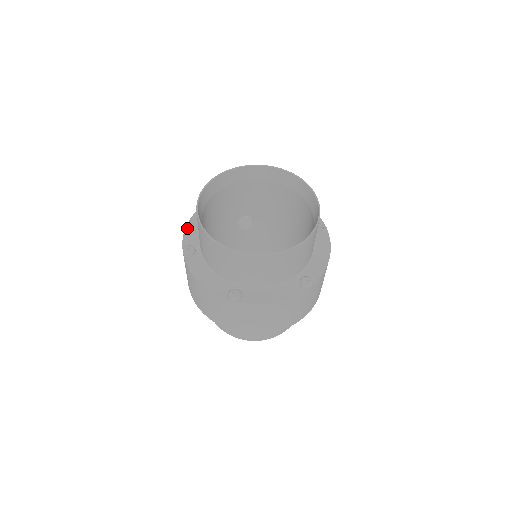
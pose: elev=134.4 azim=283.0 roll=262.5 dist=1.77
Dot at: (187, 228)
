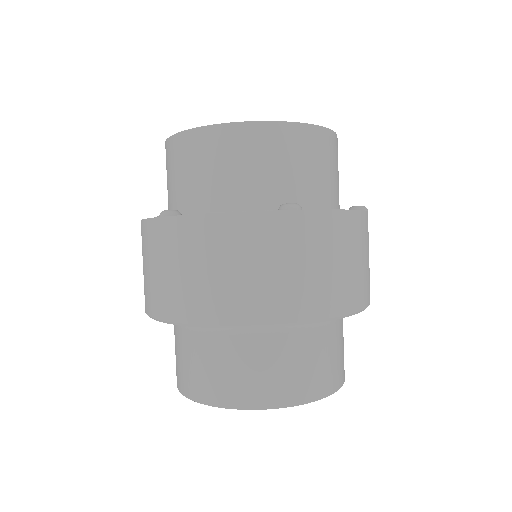
Dot at: occluded
